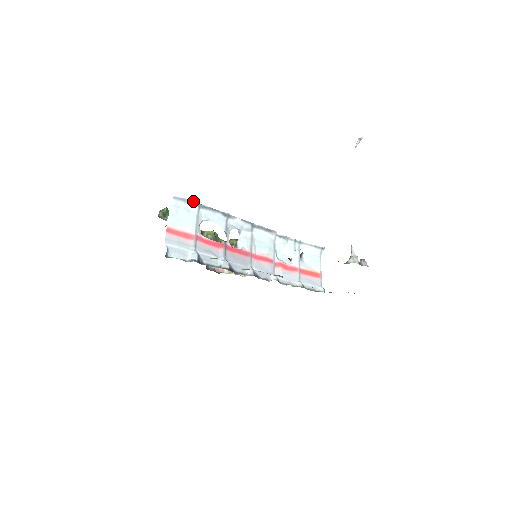
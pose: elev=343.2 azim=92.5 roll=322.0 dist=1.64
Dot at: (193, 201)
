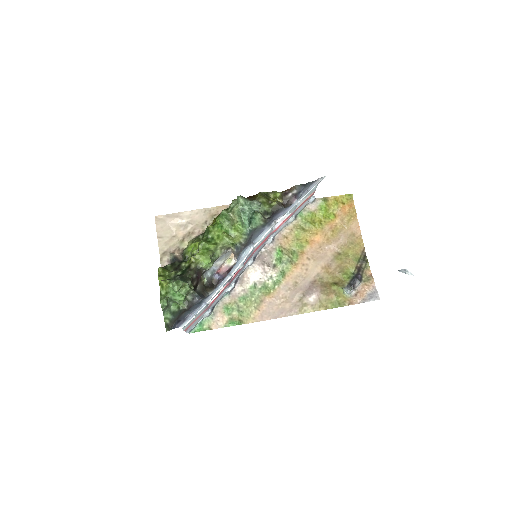
Dot at: occluded
